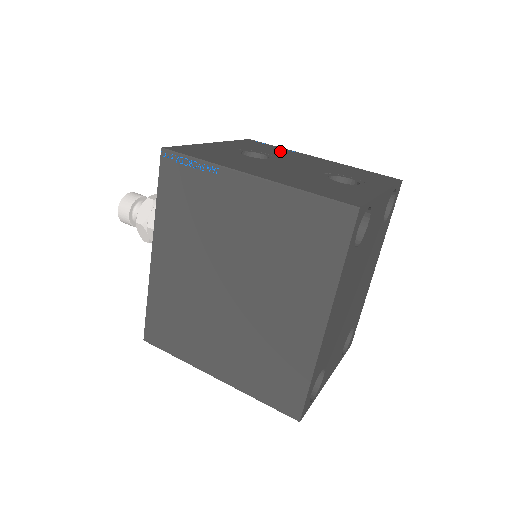
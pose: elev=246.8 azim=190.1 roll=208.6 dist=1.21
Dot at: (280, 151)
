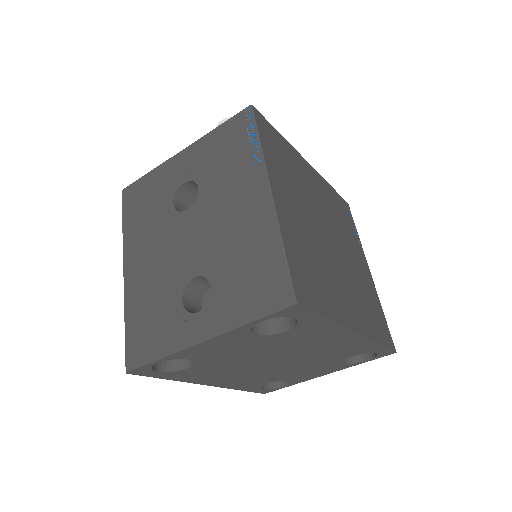
Dot at: (236, 167)
